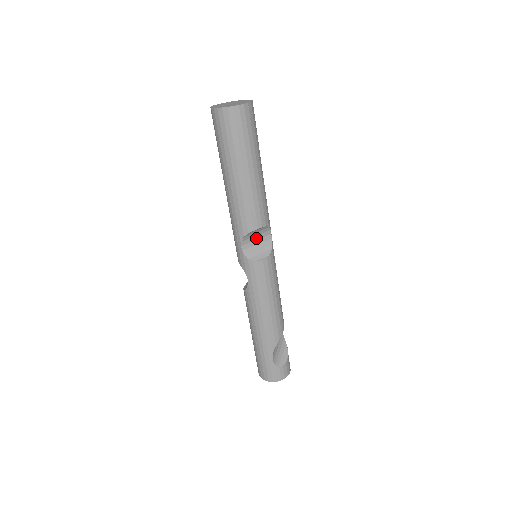
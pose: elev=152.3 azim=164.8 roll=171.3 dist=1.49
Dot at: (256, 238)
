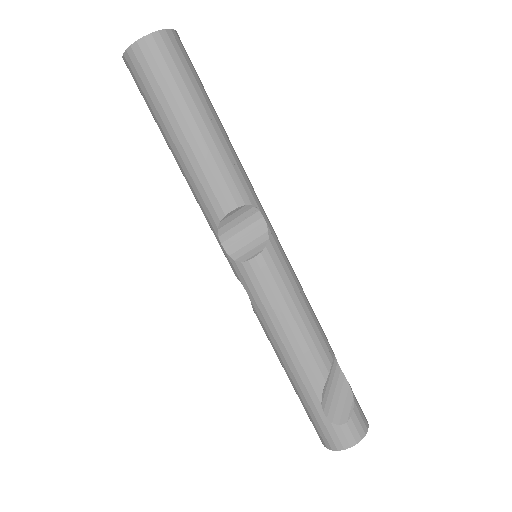
Dot at: (240, 227)
